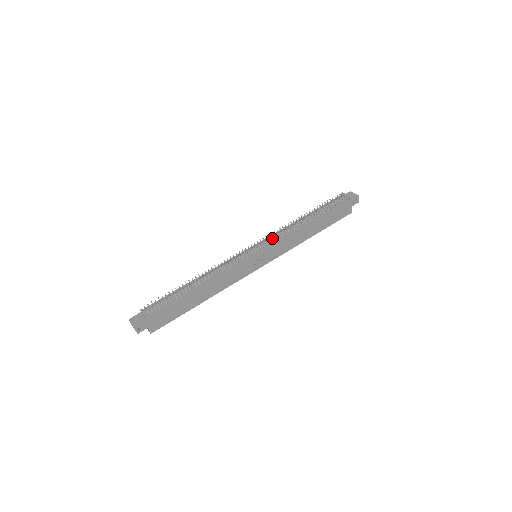
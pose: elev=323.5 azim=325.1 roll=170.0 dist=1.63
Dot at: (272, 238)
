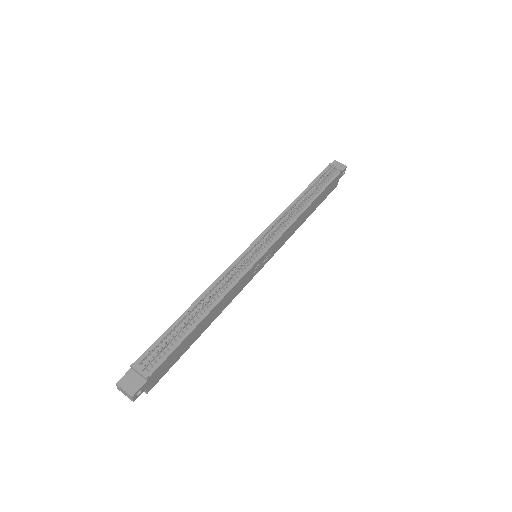
Dot at: (274, 231)
